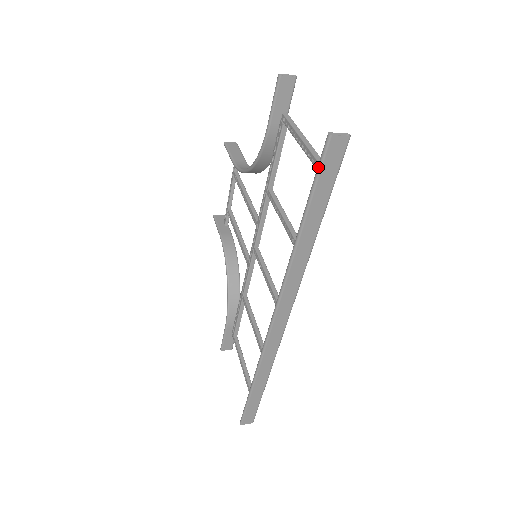
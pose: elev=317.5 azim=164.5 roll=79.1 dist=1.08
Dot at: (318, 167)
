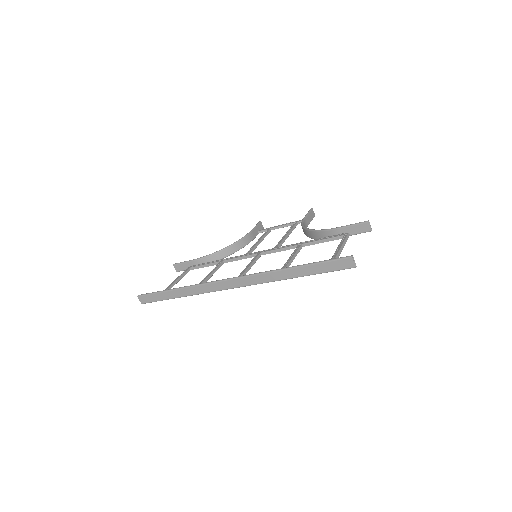
Dot at: (333, 259)
